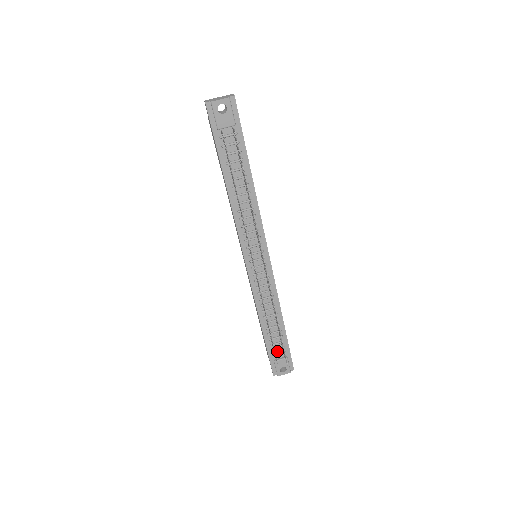
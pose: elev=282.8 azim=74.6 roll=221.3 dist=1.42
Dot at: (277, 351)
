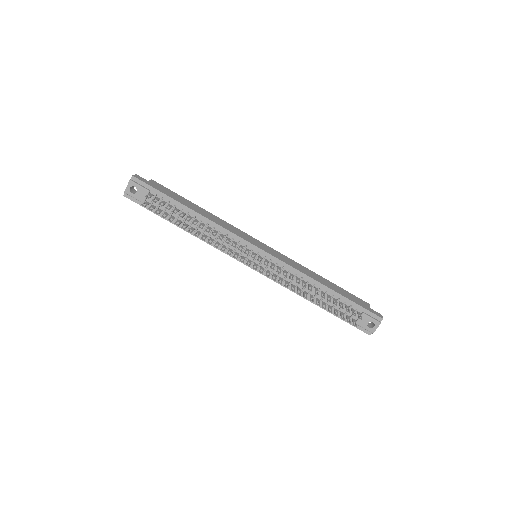
Dot at: (349, 313)
